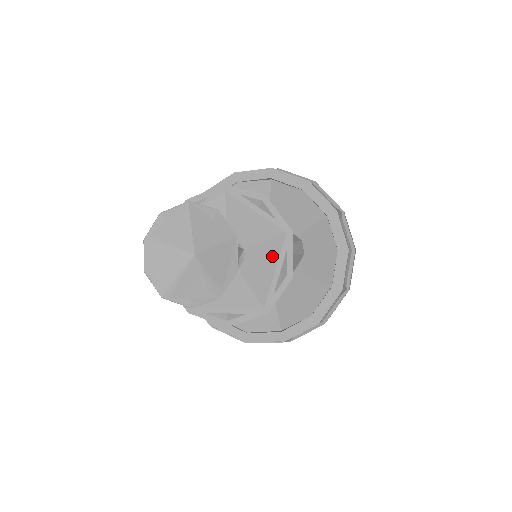
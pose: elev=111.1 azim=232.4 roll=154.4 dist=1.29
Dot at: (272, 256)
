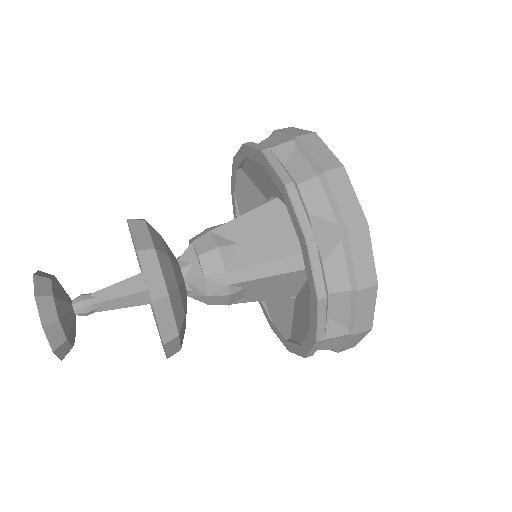
Dot at: occluded
